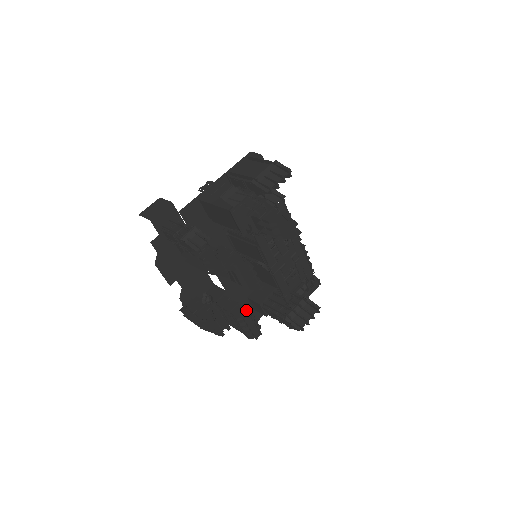
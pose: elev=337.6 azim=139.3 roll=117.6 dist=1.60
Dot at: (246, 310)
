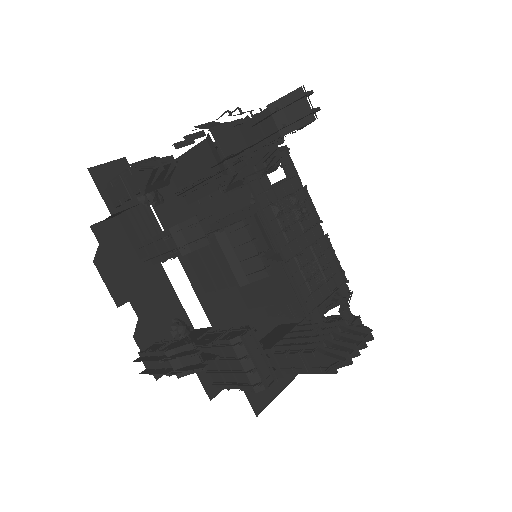
Dot at: (246, 328)
